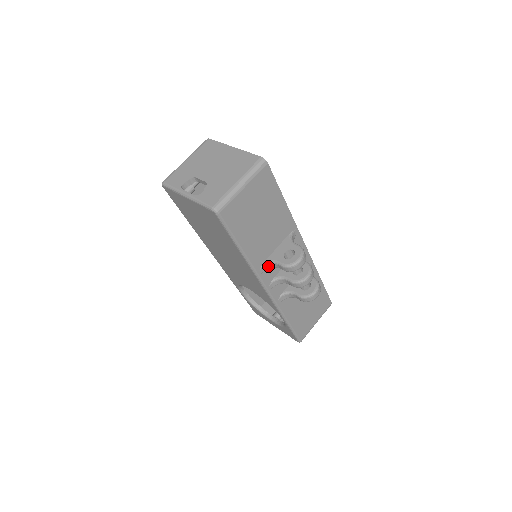
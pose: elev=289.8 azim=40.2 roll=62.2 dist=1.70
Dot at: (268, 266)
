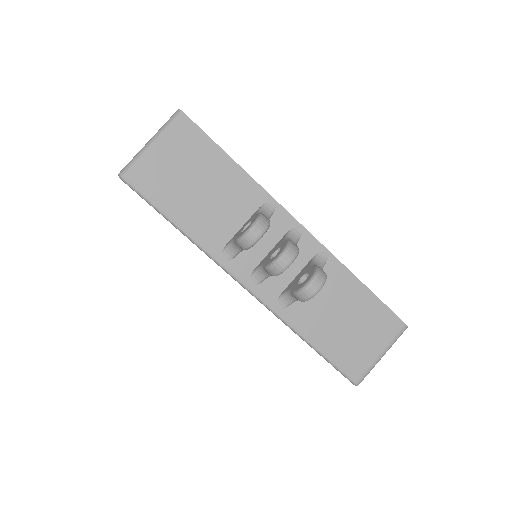
Dot at: (231, 250)
